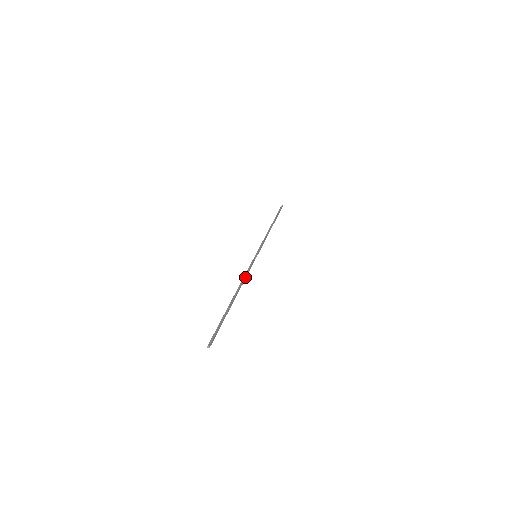
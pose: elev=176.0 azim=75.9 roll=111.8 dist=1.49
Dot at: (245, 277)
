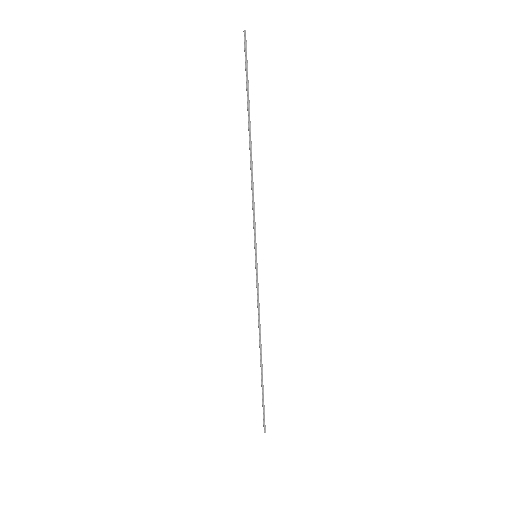
Dot at: (259, 315)
